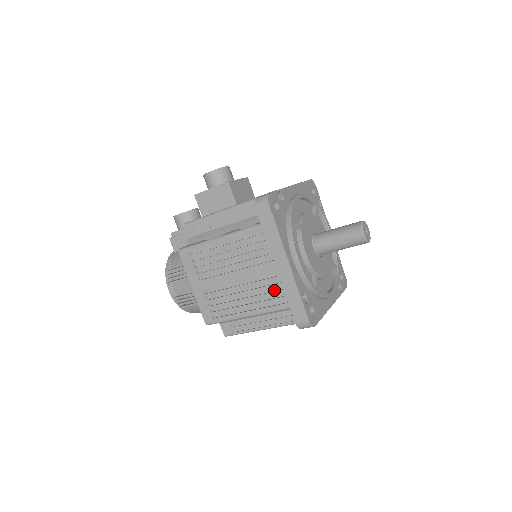
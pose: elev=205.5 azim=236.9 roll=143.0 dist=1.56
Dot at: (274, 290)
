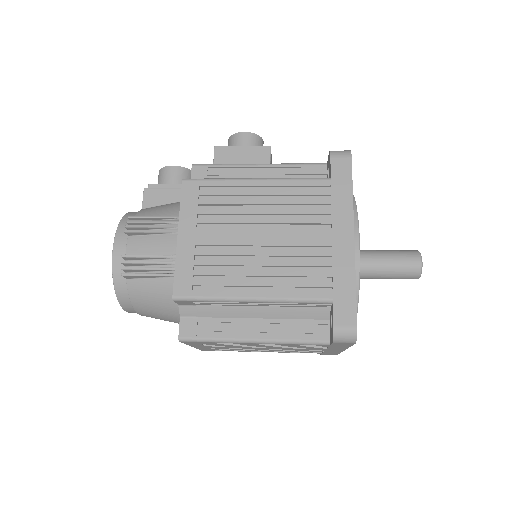
Dot at: (315, 270)
